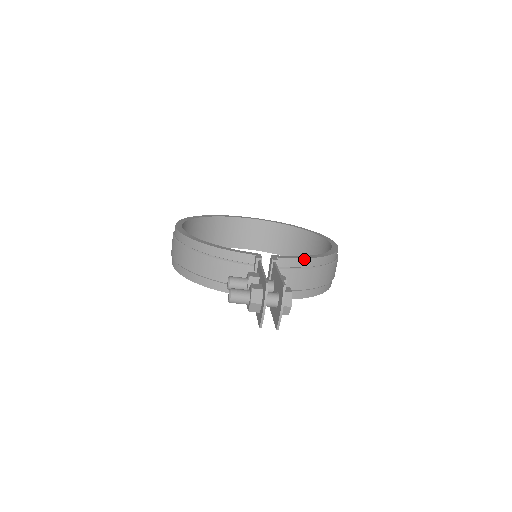
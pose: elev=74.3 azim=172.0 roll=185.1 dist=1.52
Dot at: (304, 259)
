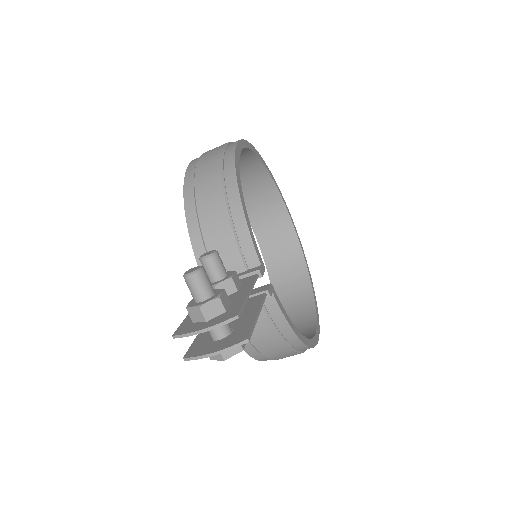
Dot at: (288, 324)
